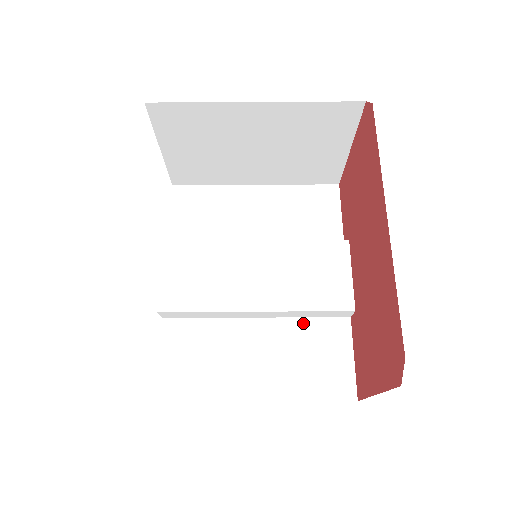
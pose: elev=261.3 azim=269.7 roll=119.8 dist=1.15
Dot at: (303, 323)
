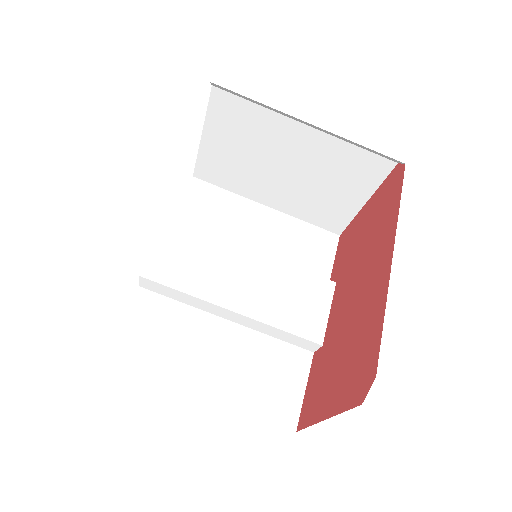
Dot at: (269, 341)
